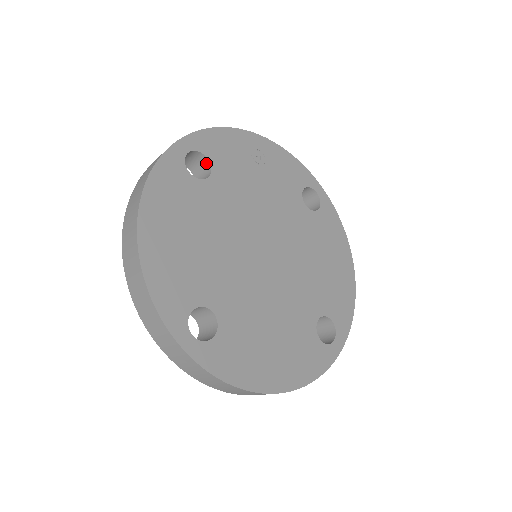
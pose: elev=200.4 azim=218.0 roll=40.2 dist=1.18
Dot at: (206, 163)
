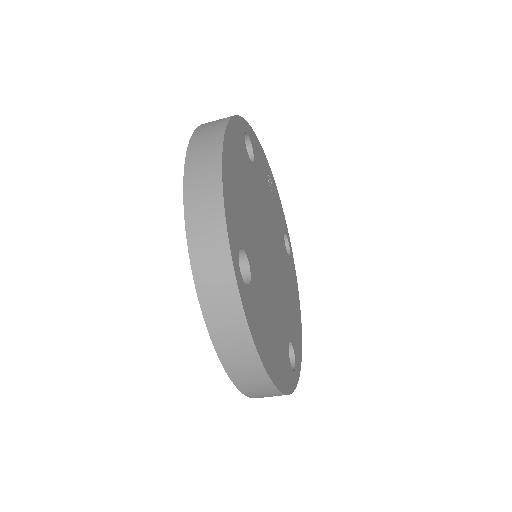
Dot at: (248, 153)
